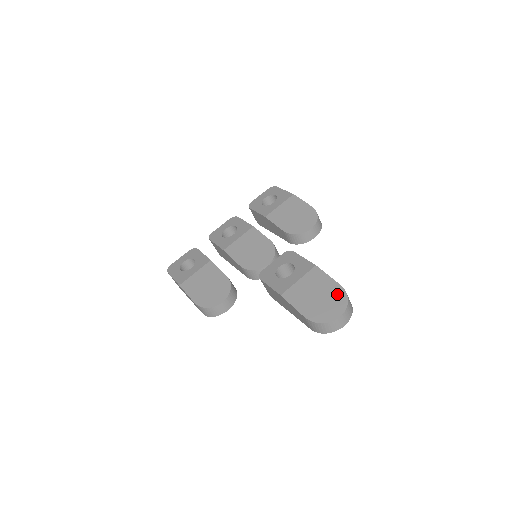
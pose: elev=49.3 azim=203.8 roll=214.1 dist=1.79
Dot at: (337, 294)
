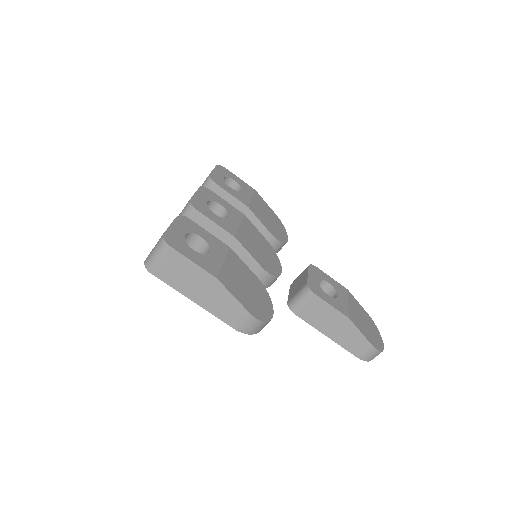
Dot at: (372, 323)
